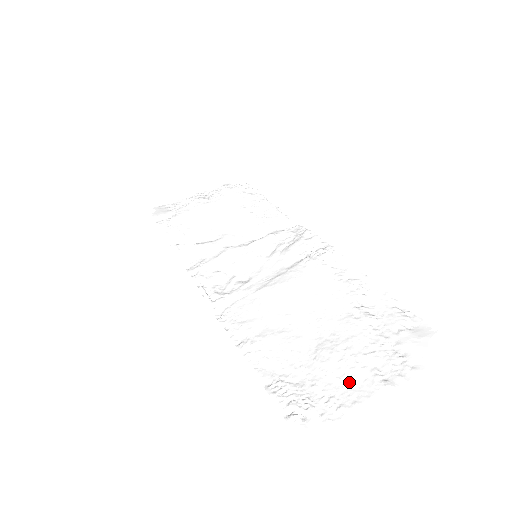
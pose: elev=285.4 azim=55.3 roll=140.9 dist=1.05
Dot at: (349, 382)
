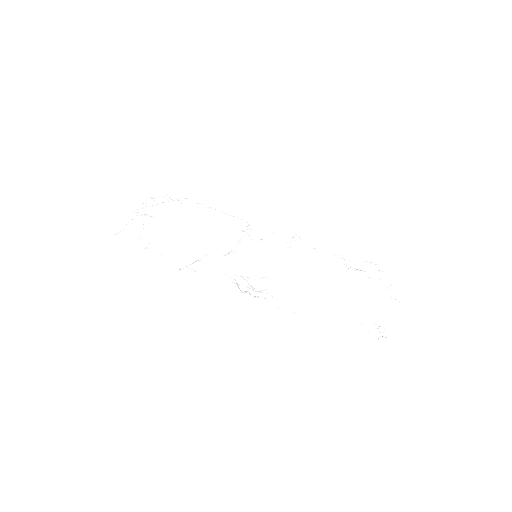
Dot at: (387, 310)
